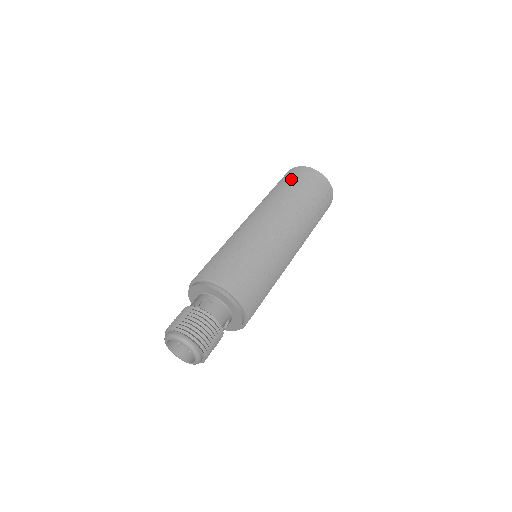
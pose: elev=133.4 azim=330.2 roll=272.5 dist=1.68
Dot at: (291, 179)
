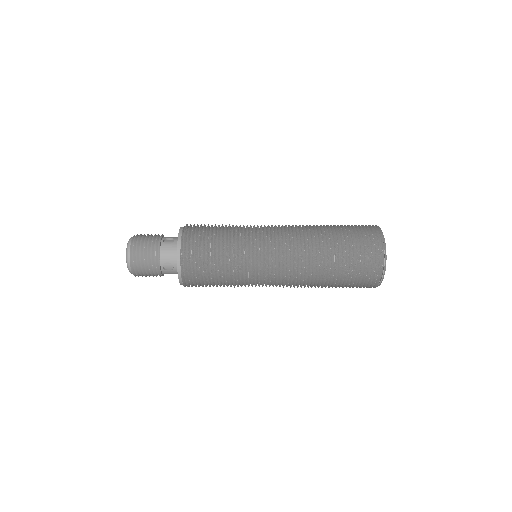
Dot at: occluded
